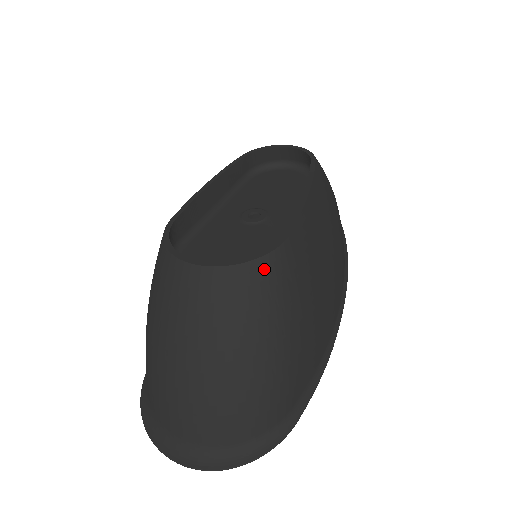
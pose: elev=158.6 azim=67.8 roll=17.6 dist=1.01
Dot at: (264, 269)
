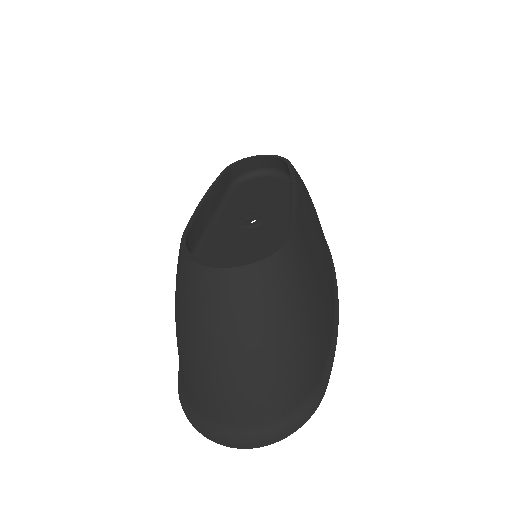
Dot at: (281, 261)
